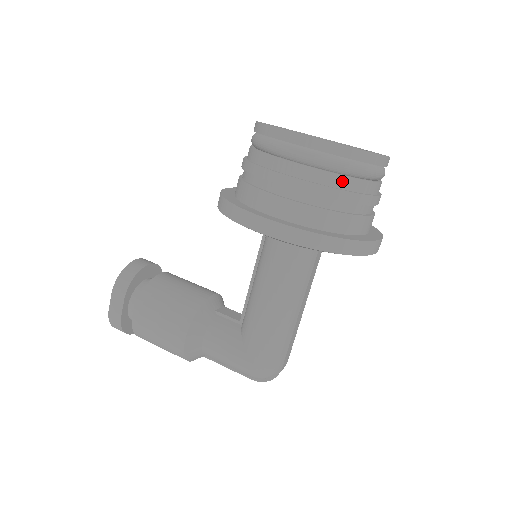
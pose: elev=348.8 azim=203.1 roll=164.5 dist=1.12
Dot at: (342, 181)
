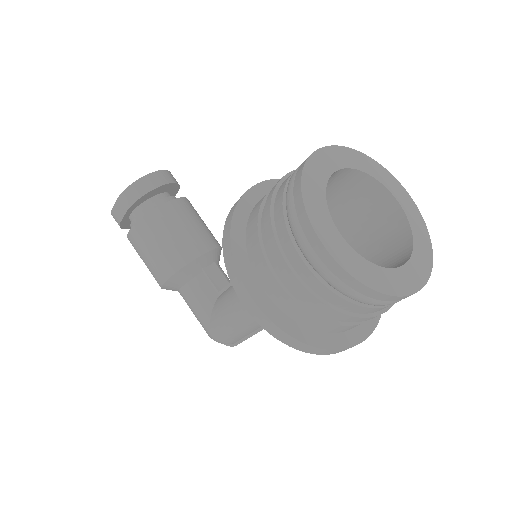
Dot at: (344, 304)
